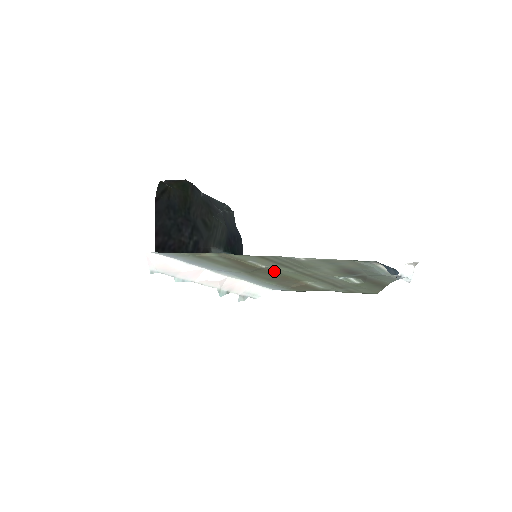
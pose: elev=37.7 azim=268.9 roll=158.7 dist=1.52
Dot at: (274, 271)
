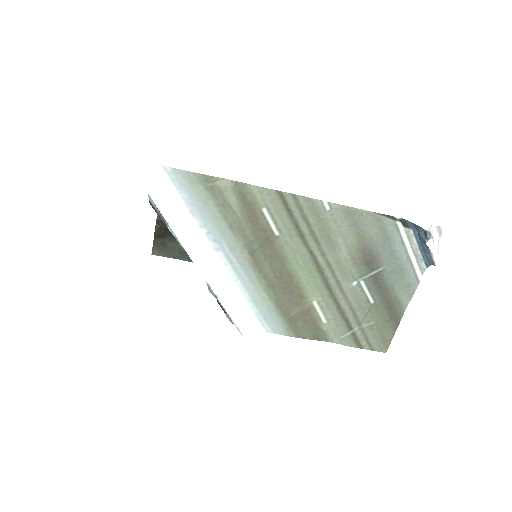
Dot at: (282, 254)
